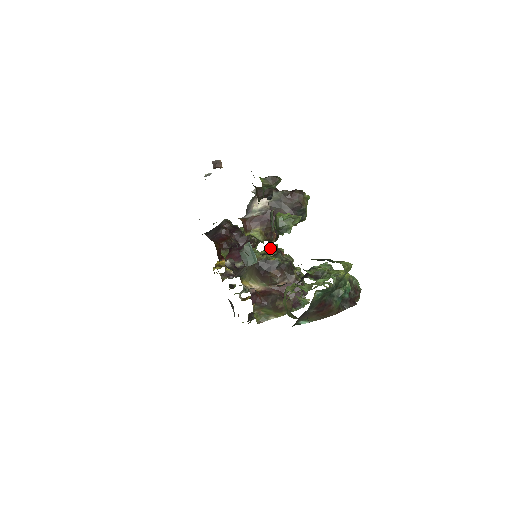
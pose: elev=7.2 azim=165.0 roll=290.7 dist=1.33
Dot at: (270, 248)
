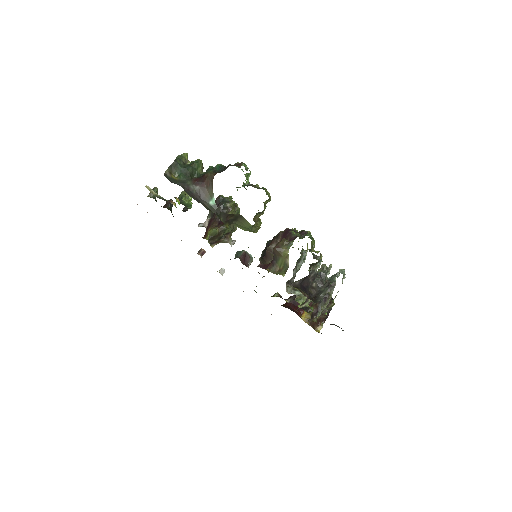
Dot at: occluded
